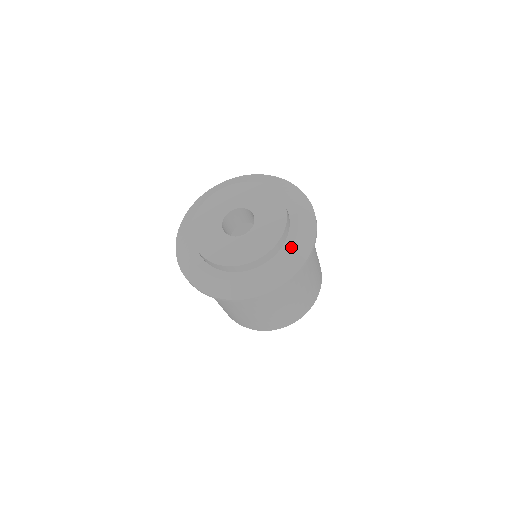
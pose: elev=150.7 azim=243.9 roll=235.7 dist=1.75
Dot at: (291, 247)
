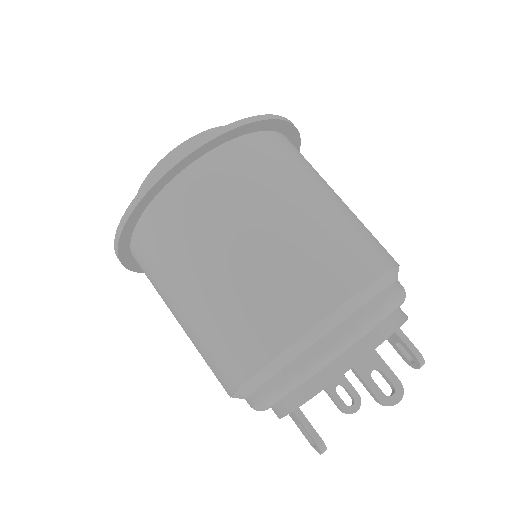
Dot at: occluded
